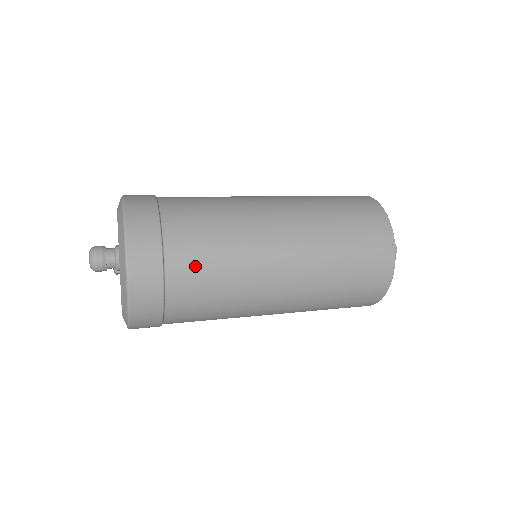
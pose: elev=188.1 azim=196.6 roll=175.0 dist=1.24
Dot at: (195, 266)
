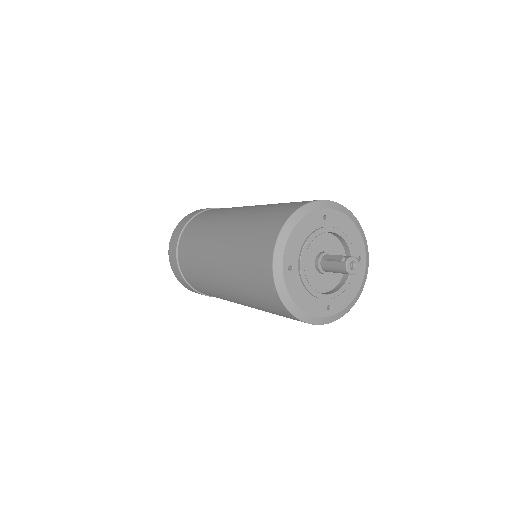
Dot at: (191, 232)
